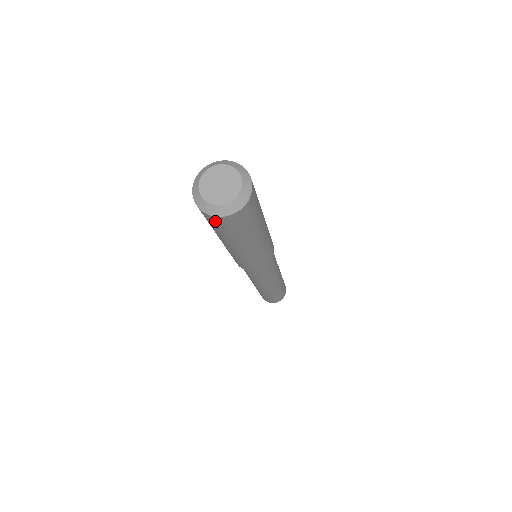
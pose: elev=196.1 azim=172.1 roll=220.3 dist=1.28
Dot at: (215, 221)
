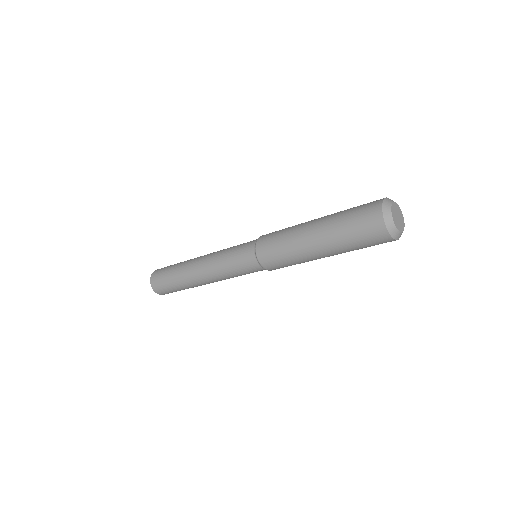
Dot at: (373, 222)
